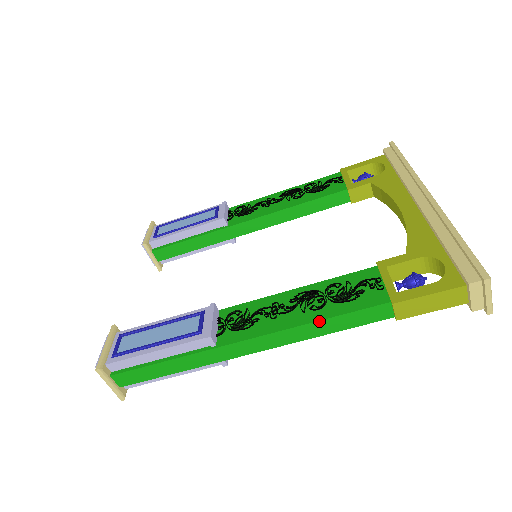
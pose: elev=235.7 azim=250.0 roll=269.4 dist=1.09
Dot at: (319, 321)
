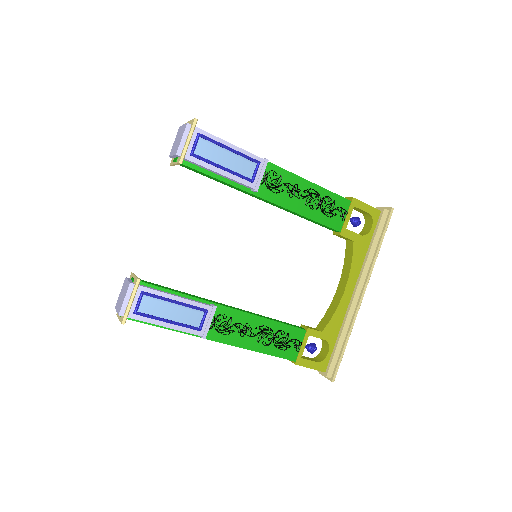
Dot at: occluded
